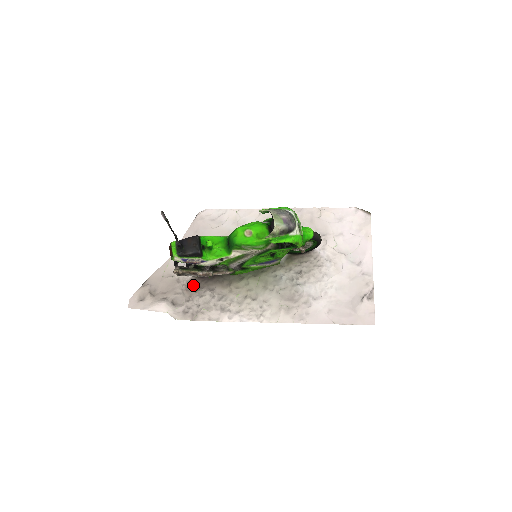
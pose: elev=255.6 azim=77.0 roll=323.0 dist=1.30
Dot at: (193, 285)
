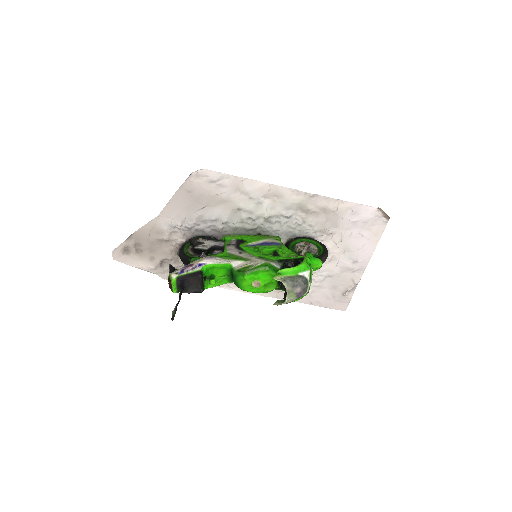
Dot at: occluded
